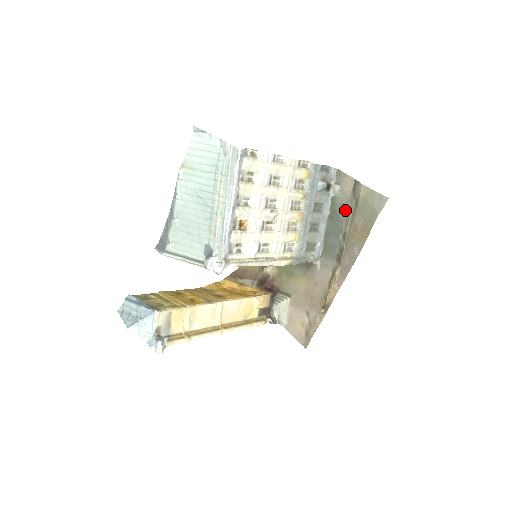
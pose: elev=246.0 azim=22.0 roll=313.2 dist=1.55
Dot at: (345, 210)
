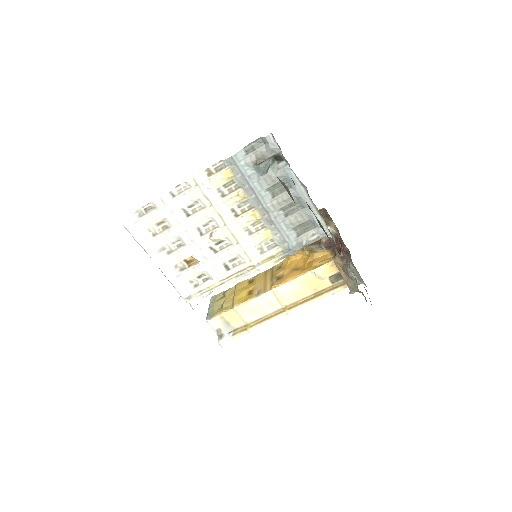
Dot at: occluded
